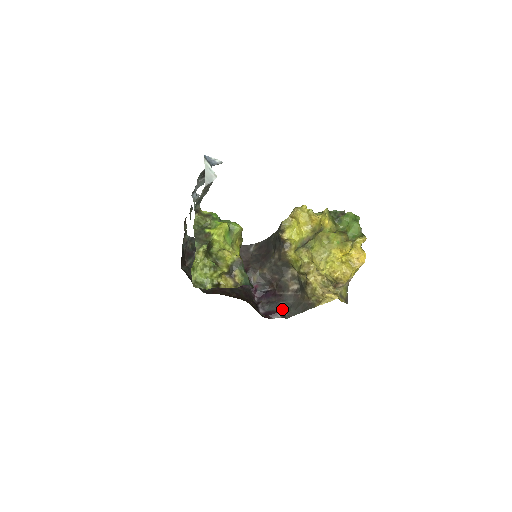
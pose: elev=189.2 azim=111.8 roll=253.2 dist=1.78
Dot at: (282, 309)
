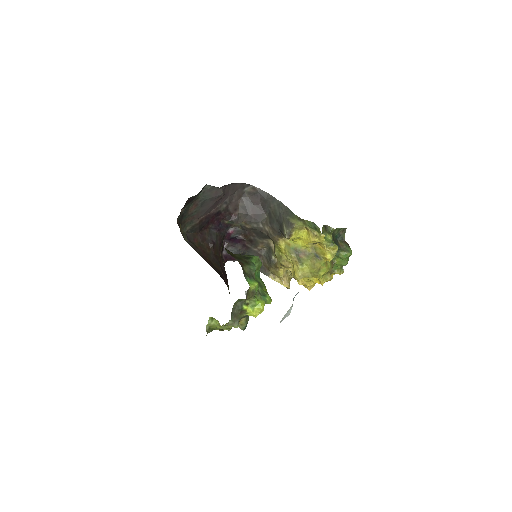
Dot at: occluded
